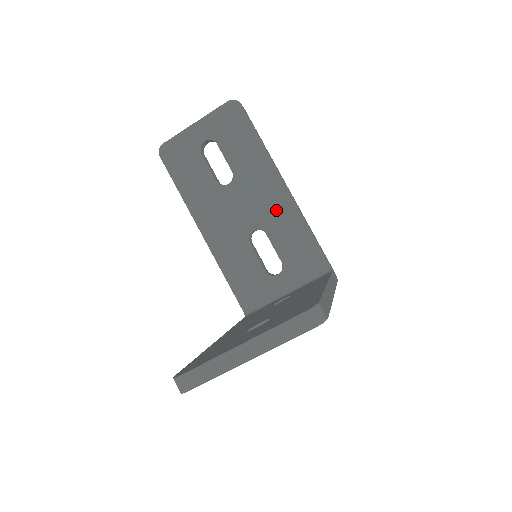
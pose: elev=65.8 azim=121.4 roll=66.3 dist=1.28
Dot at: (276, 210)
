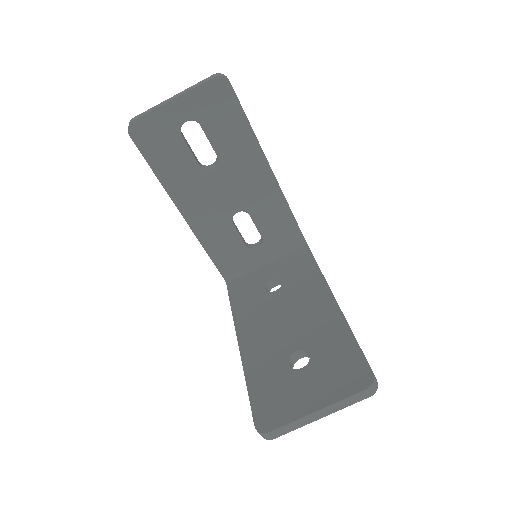
Dot at: (261, 194)
